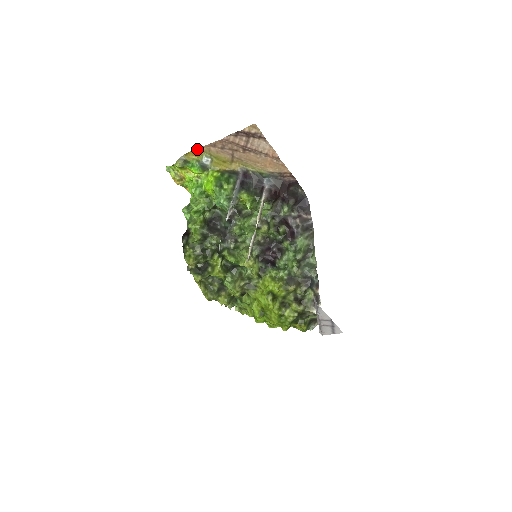
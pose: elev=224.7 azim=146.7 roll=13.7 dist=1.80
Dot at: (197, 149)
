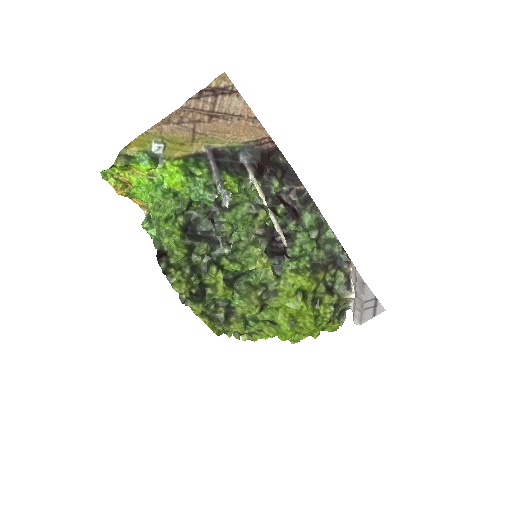
Dot at: (142, 134)
